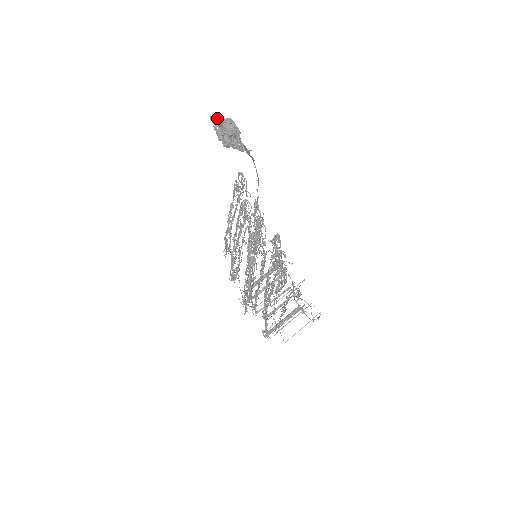
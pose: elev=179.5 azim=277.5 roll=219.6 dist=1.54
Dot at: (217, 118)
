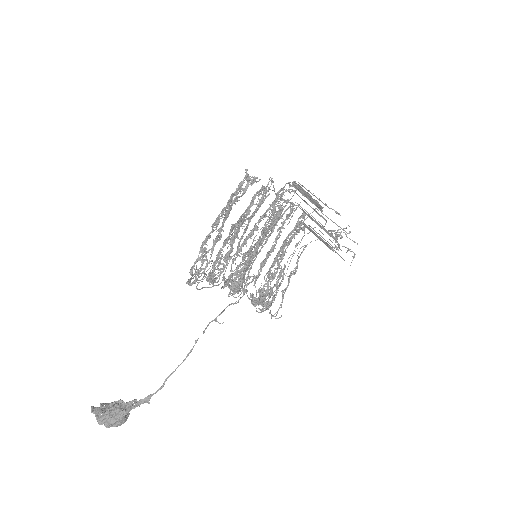
Dot at: (97, 419)
